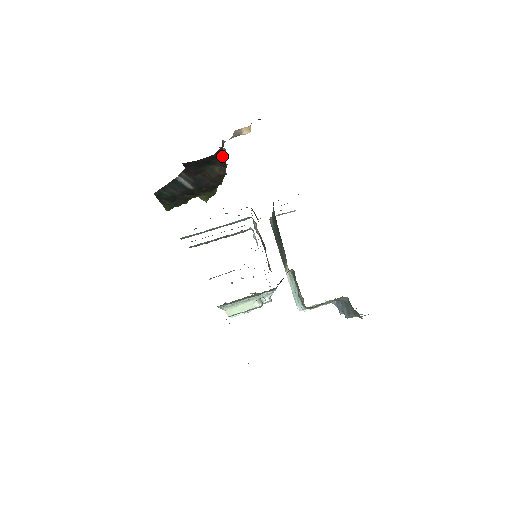
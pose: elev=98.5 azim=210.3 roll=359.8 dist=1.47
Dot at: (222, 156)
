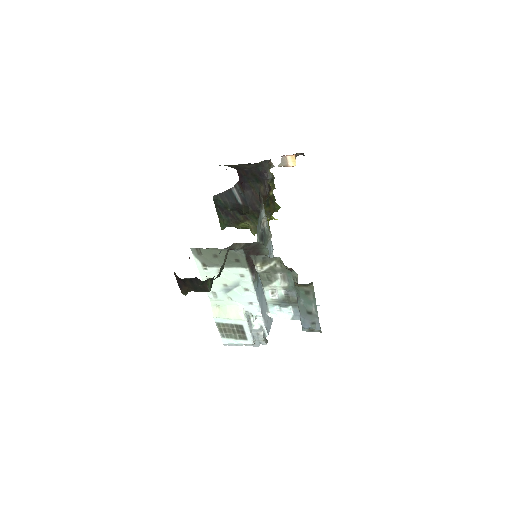
Dot at: (267, 175)
